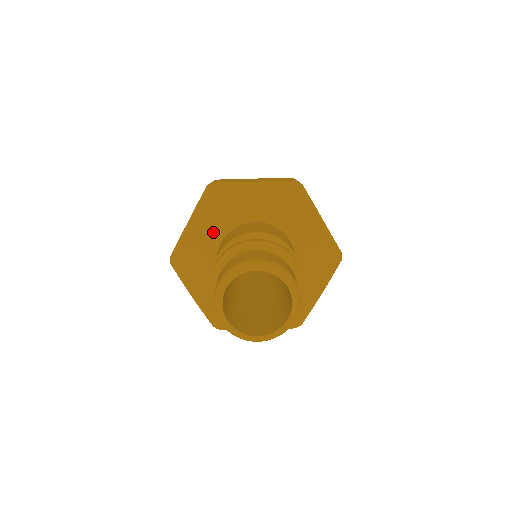
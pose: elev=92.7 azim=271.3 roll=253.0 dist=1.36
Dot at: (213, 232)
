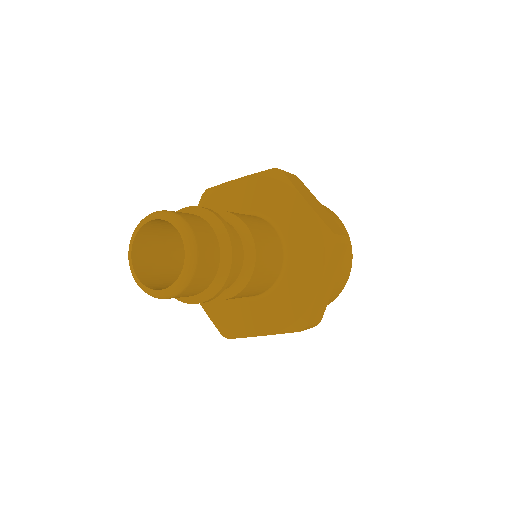
Dot at: (245, 204)
